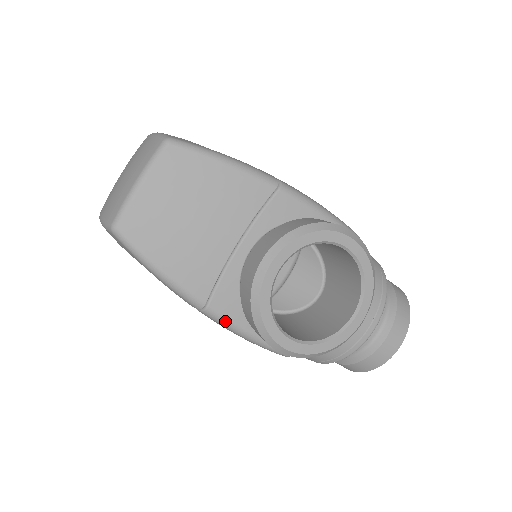
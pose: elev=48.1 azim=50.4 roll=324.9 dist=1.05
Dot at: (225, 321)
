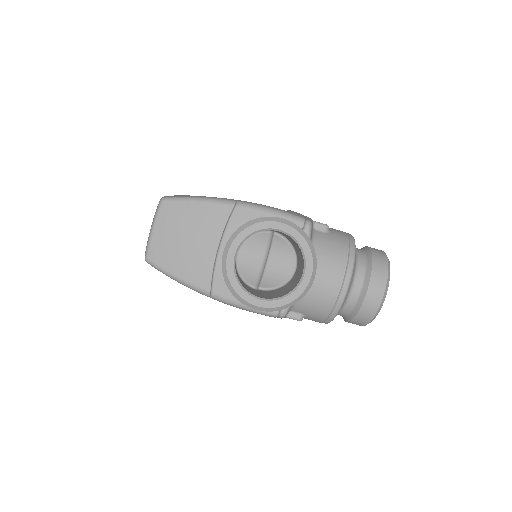
Dot at: (227, 300)
